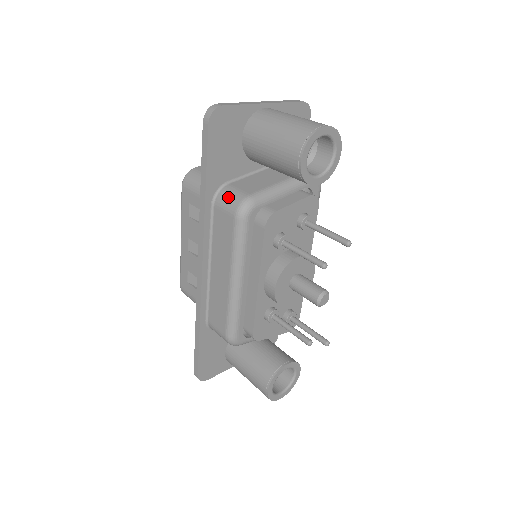
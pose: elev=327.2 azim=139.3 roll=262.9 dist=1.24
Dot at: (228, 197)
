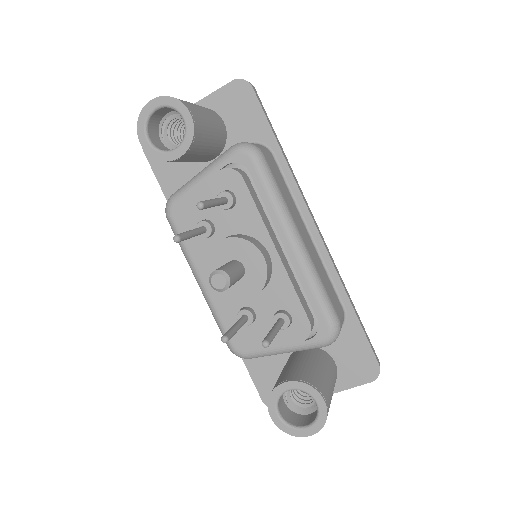
Dot at: occluded
